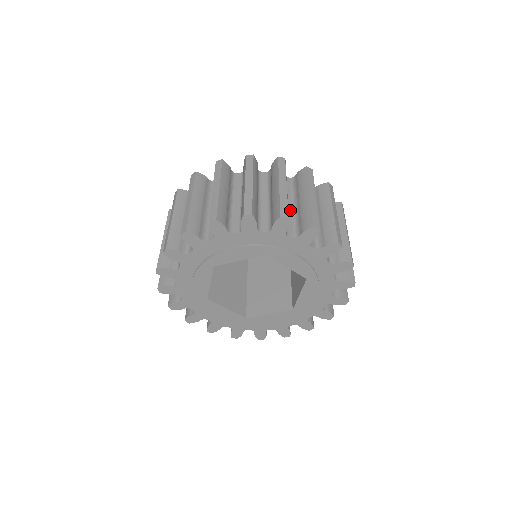
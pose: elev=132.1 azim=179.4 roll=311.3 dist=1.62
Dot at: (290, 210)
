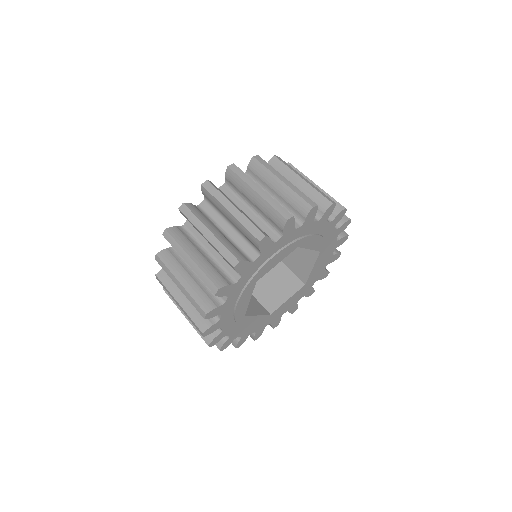
Dot at: occluded
